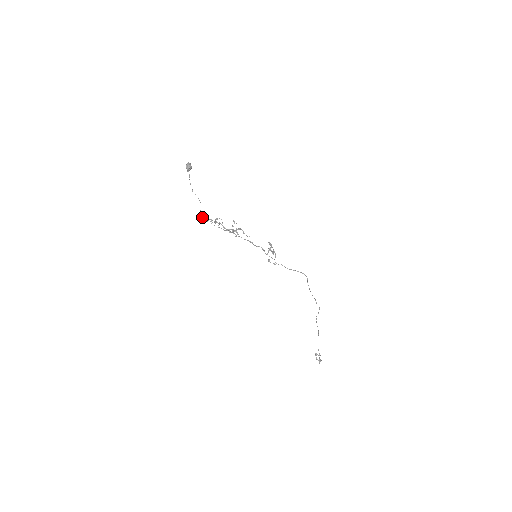
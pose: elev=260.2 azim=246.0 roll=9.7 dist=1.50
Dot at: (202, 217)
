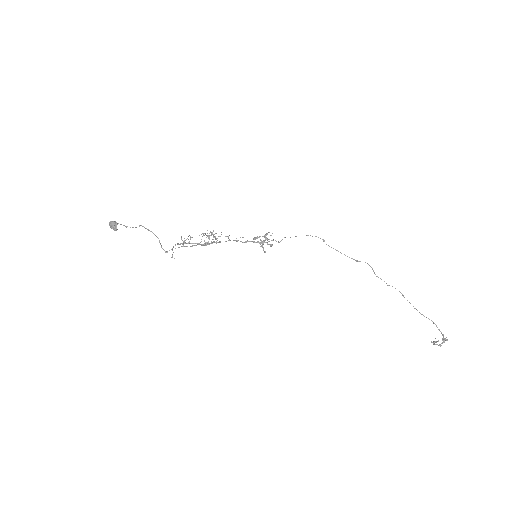
Dot at: (166, 251)
